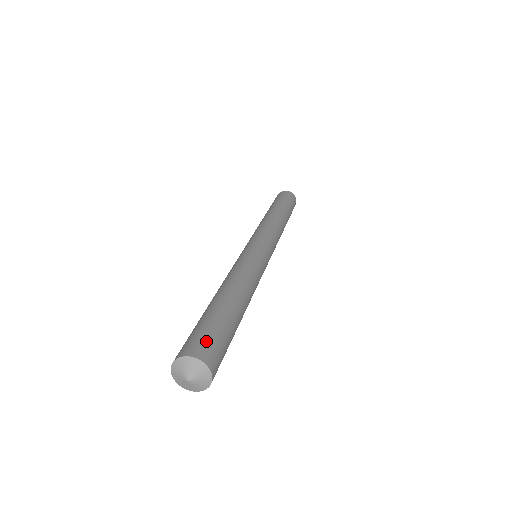
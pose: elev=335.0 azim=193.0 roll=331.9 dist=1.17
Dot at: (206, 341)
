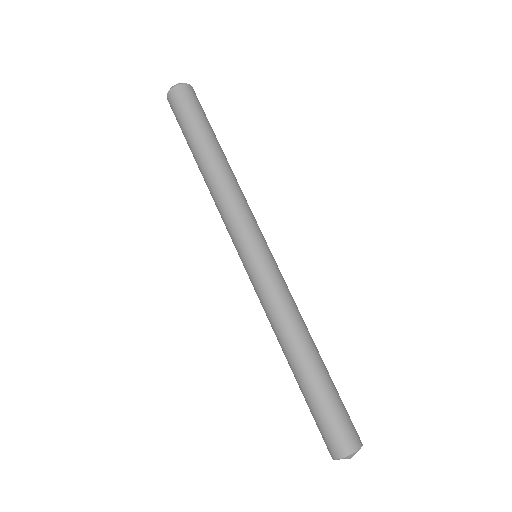
Dot at: (336, 435)
